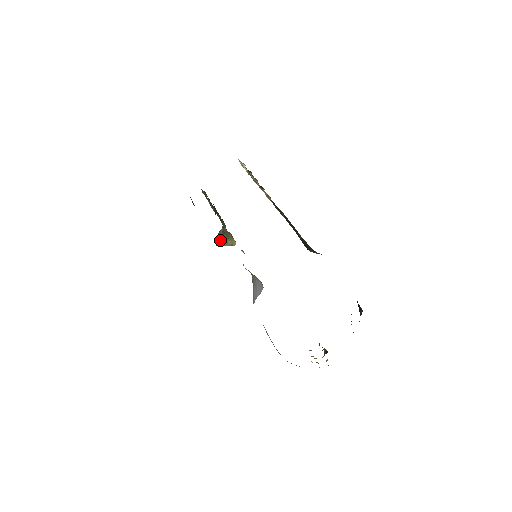
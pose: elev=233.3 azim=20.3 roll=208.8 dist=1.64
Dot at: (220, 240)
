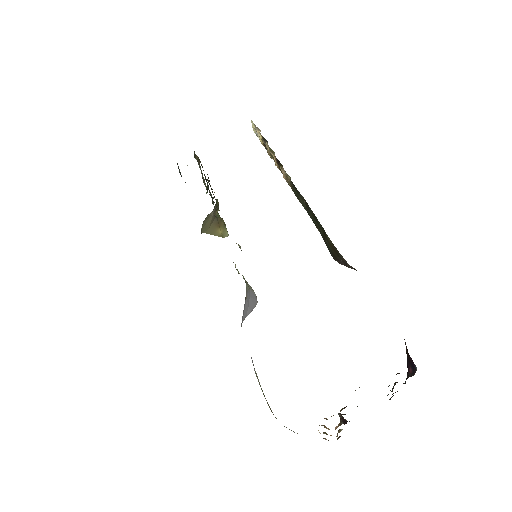
Dot at: (208, 226)
